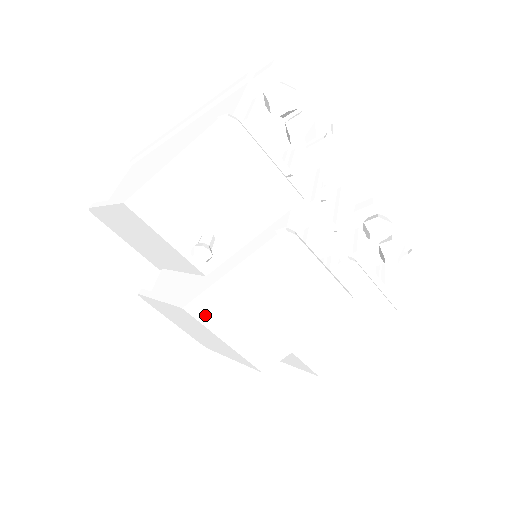
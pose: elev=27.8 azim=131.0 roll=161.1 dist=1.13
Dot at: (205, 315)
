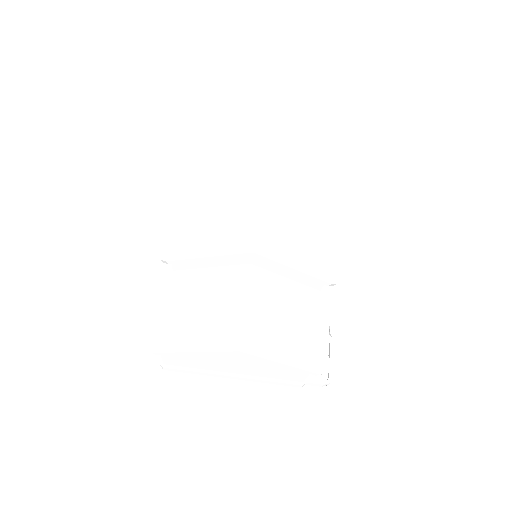
Dot at: (268, 184)
